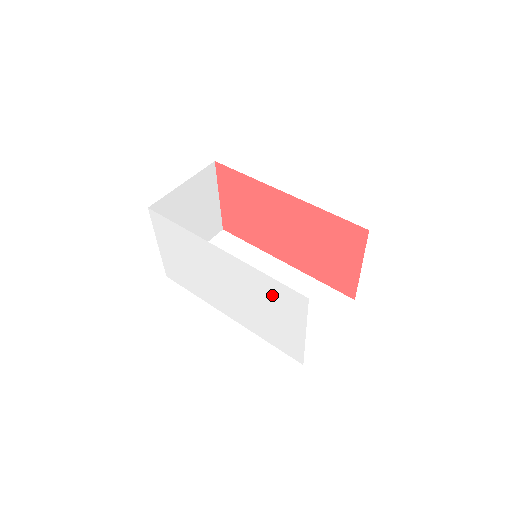
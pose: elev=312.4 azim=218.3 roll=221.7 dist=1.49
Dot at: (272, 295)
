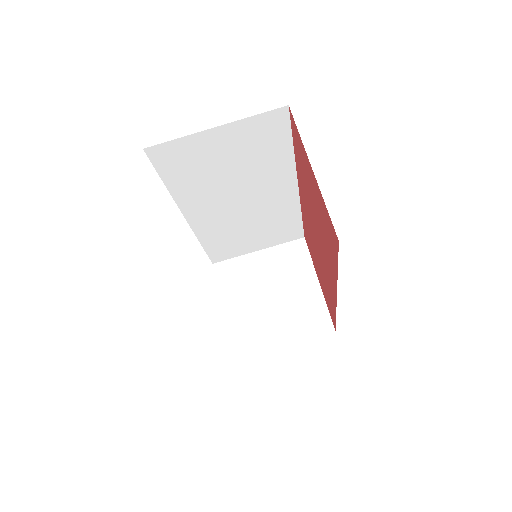
Dot at: occluded
